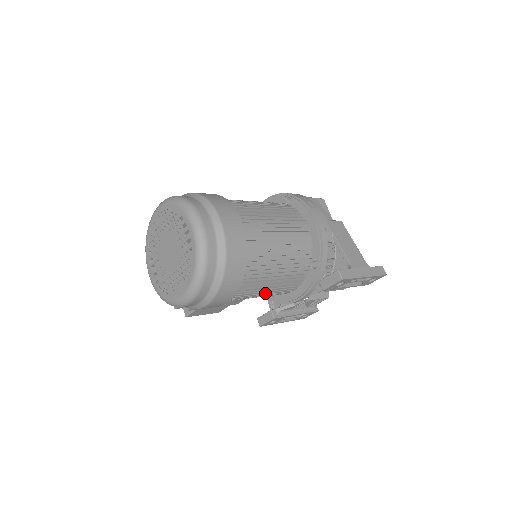
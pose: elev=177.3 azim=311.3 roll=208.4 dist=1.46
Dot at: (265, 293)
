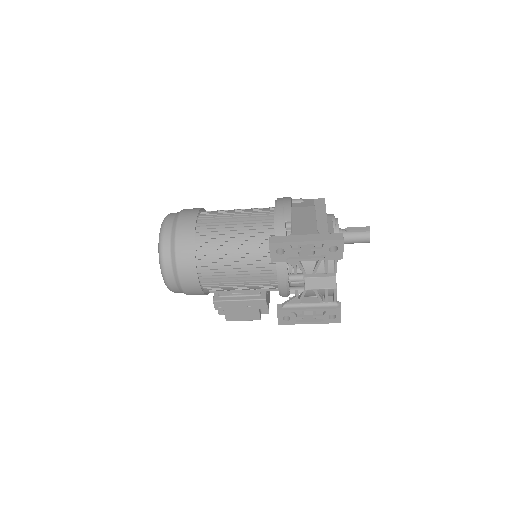
Dot at: (241, 277)
